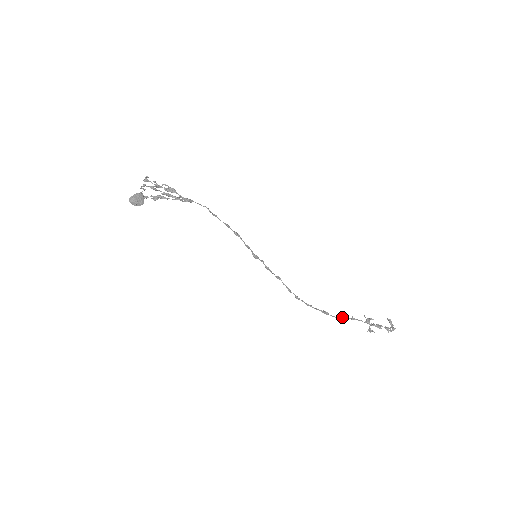
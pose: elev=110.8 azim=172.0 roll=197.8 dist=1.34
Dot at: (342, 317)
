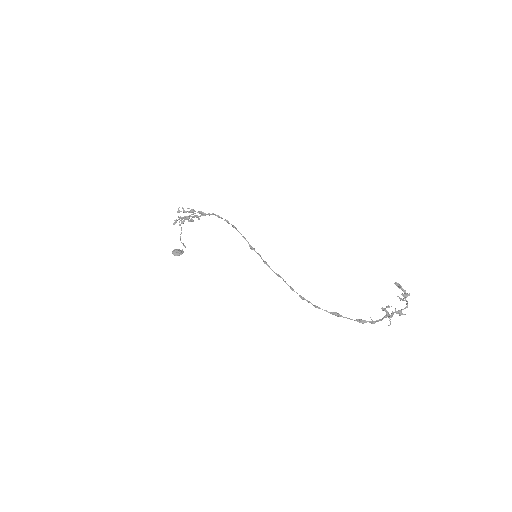
Dot at: (359, 319)
